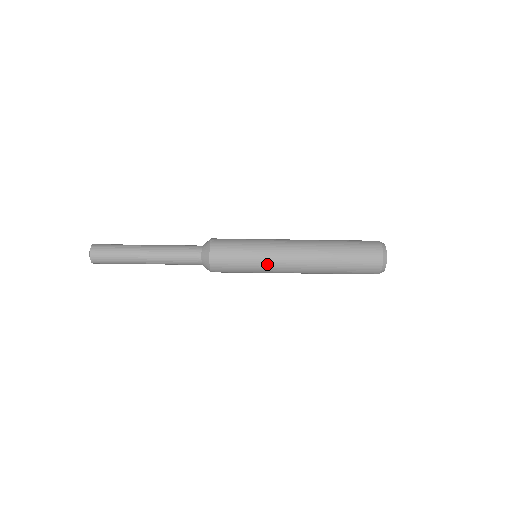
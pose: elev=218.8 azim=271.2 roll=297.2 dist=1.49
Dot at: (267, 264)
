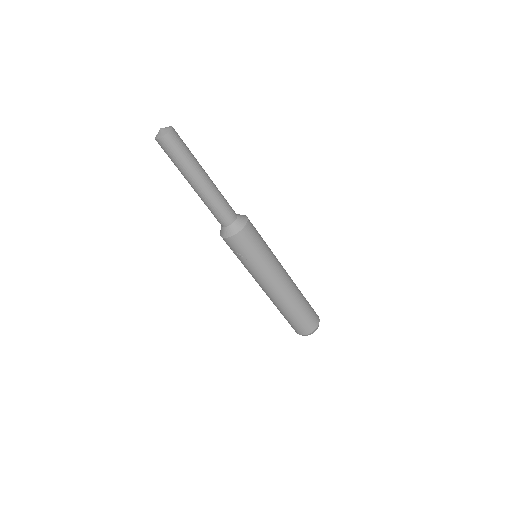
Dot at: (272, 263)
